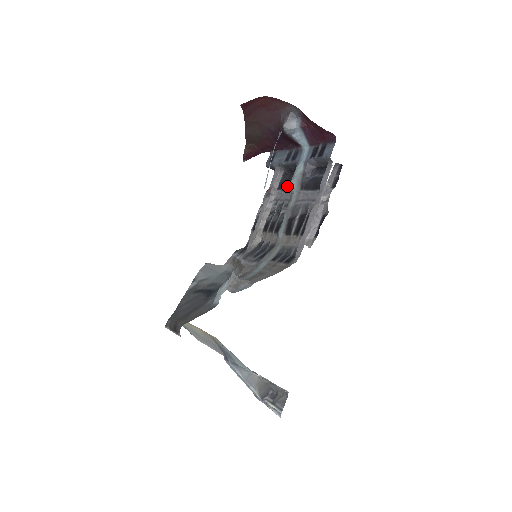
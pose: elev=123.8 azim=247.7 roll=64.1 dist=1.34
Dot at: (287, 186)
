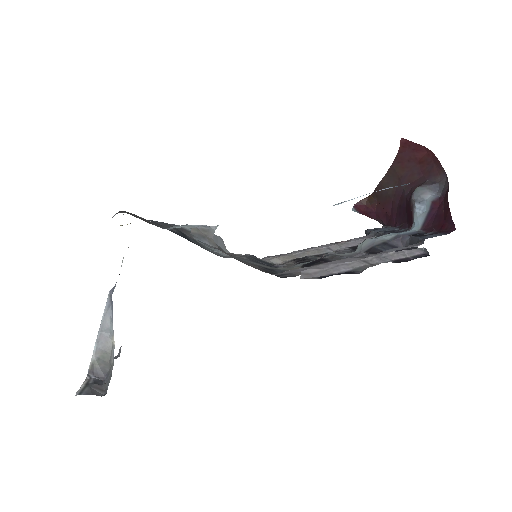
Dot at: occluded
